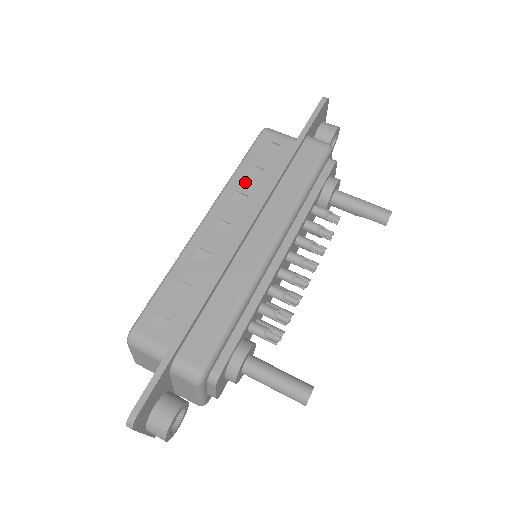
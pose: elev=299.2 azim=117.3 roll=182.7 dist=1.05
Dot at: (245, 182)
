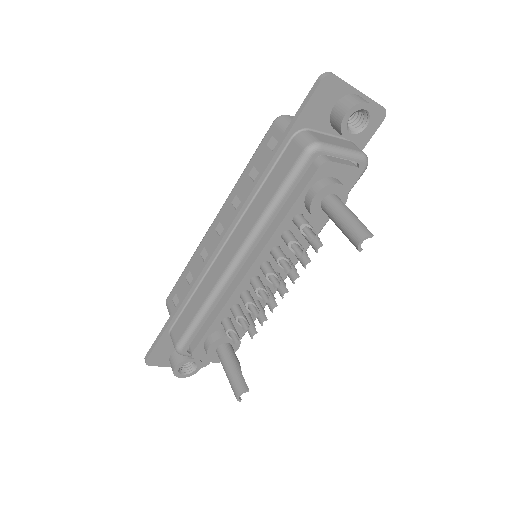
Dot at: (244, 186)
